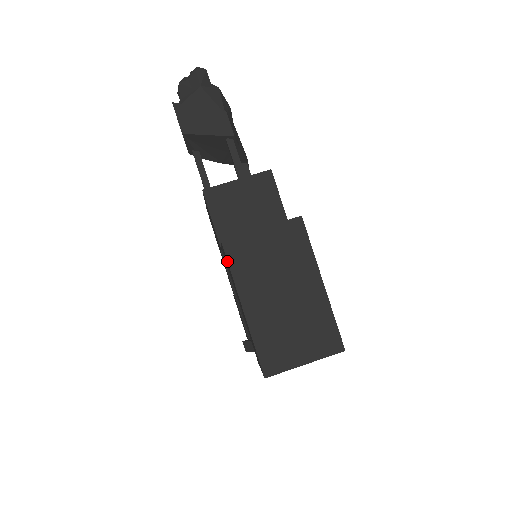
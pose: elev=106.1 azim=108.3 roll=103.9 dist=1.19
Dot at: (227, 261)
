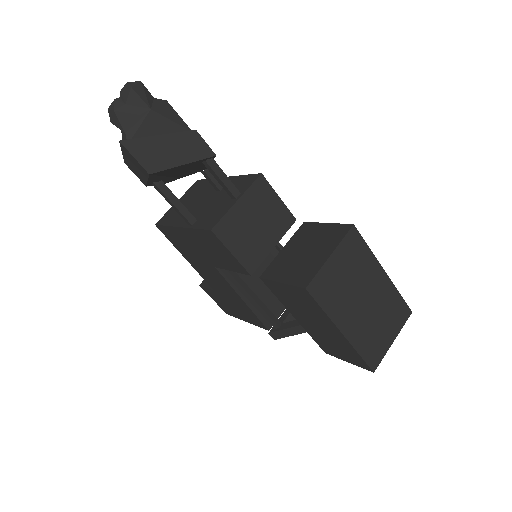
Dot at: (317, 303)
